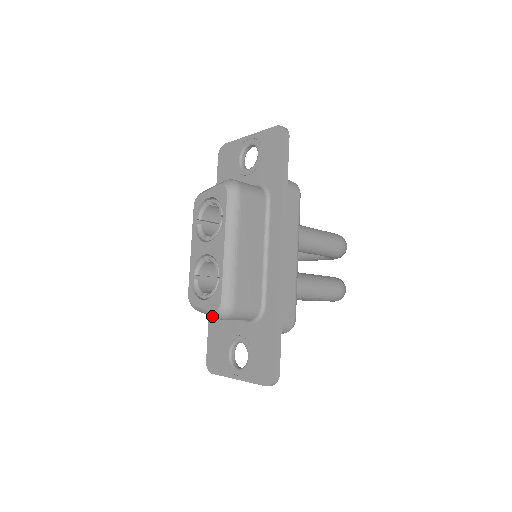
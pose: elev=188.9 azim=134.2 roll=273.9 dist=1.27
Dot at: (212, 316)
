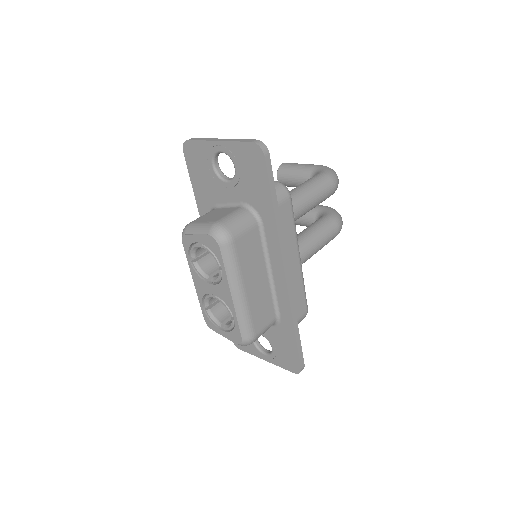
Dot at: occluded
